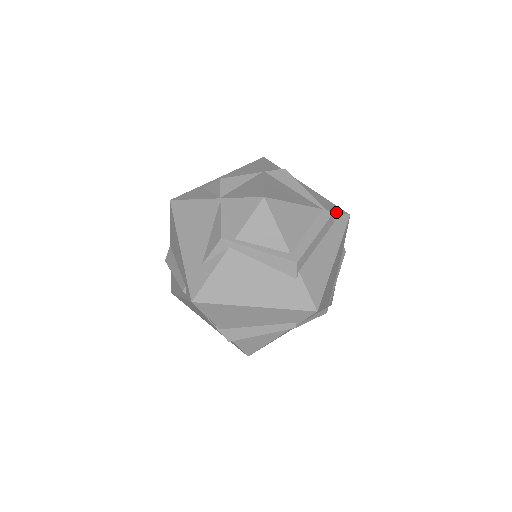
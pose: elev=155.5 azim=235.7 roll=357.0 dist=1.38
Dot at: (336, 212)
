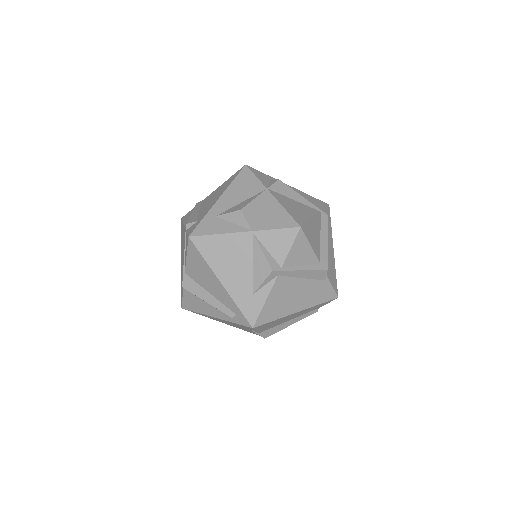
Dot at: (325, 208)
